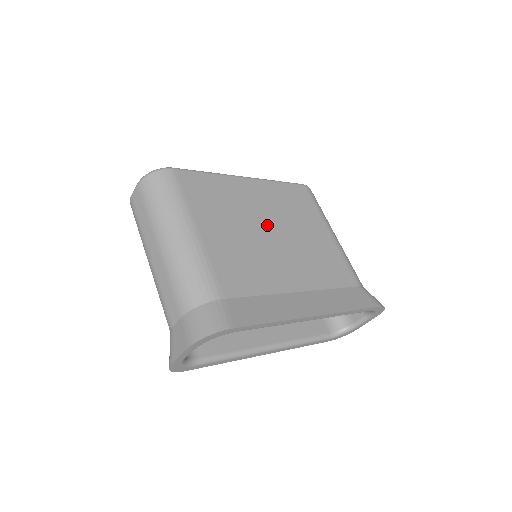
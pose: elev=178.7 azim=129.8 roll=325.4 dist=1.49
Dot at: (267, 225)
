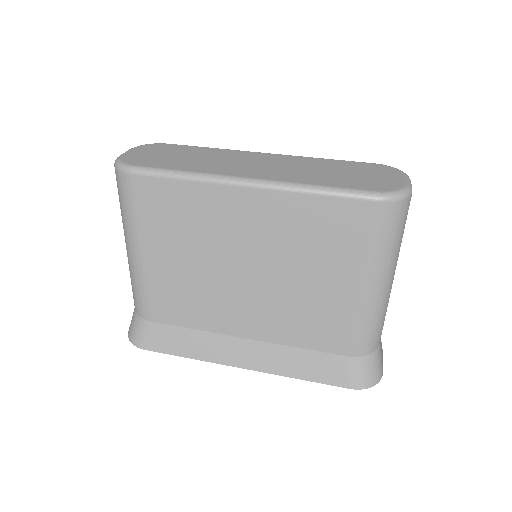
Dot at: (243, 262)
